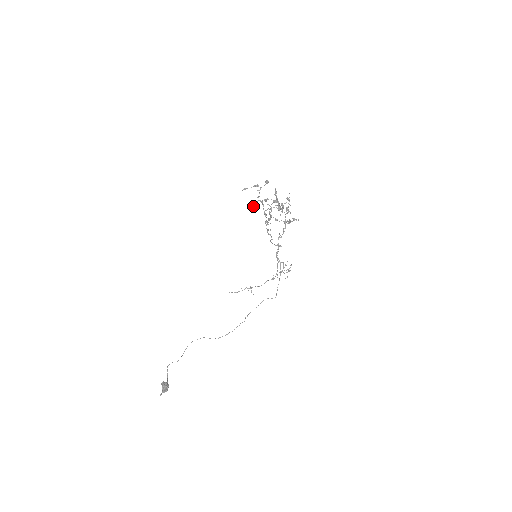
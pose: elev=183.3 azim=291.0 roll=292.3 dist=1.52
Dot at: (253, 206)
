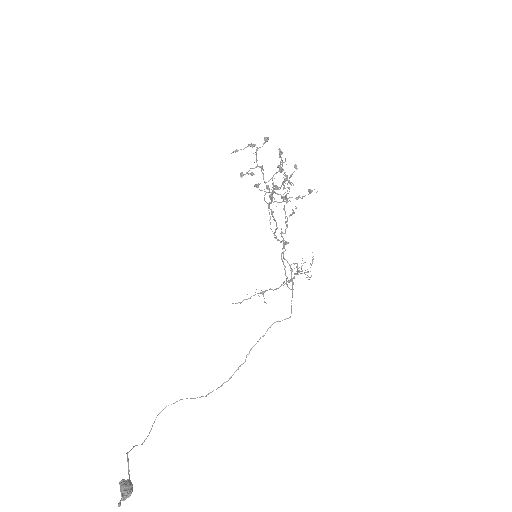
Dot at: (250, 173)
